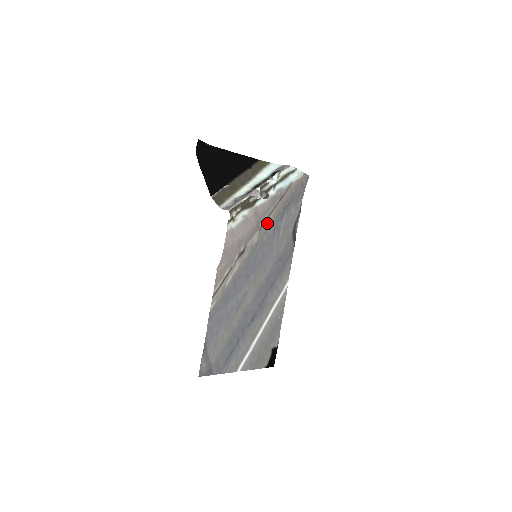
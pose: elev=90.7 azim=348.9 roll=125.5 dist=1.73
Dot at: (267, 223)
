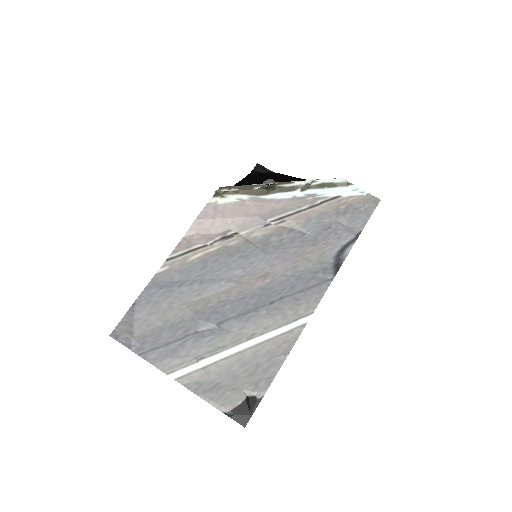
Dot at: (283, 225)
